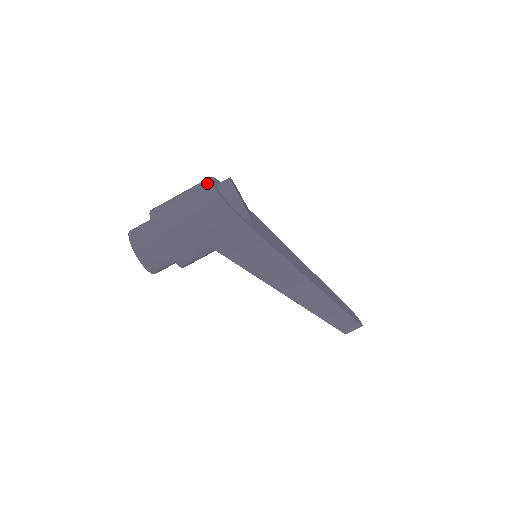
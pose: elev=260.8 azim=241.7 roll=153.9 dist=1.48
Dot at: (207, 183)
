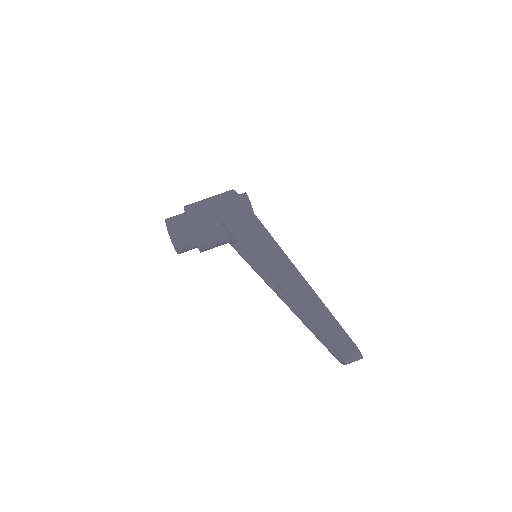
Dot at: occluded
